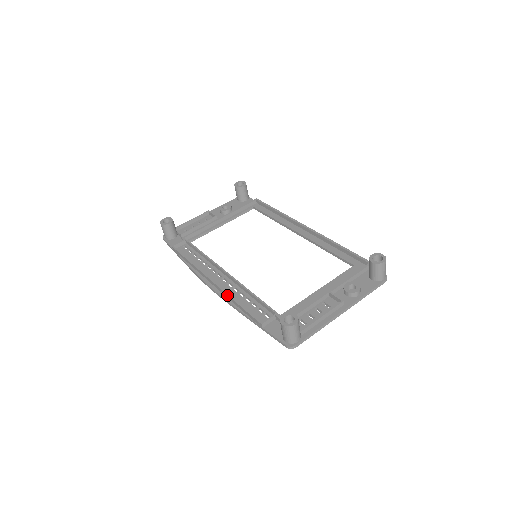
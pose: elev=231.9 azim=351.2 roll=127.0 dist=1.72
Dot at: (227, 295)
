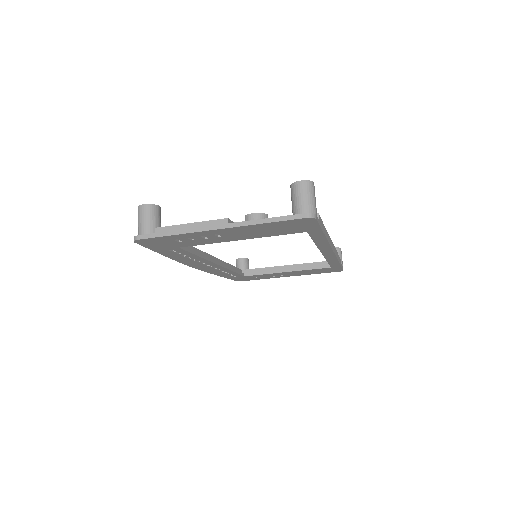
Dot at: occluded
